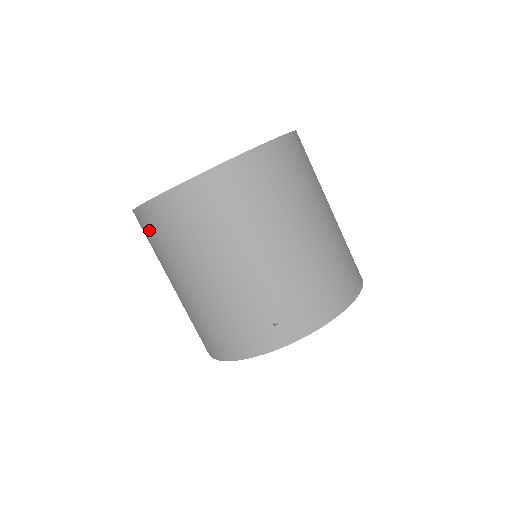
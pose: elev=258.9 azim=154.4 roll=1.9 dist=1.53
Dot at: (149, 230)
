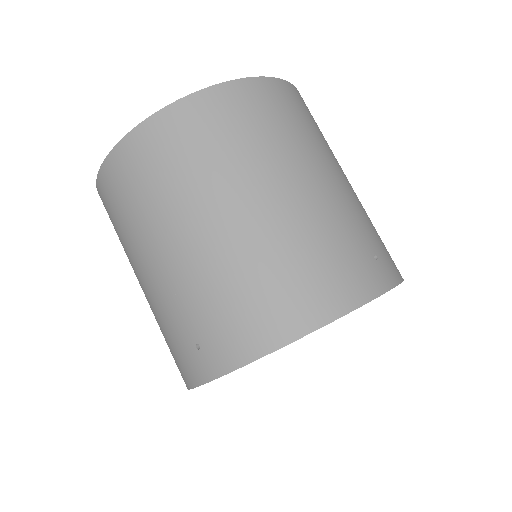
Dot at: occluded
